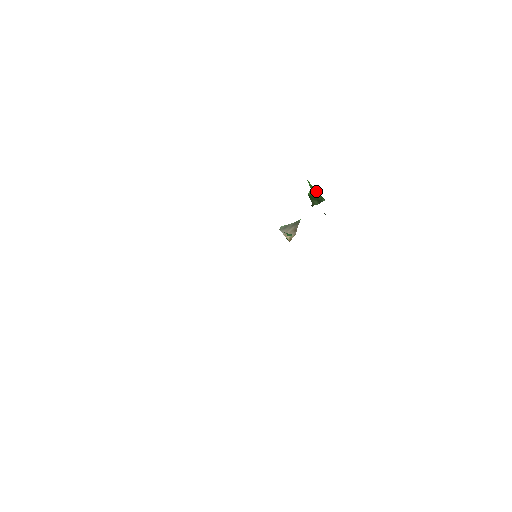
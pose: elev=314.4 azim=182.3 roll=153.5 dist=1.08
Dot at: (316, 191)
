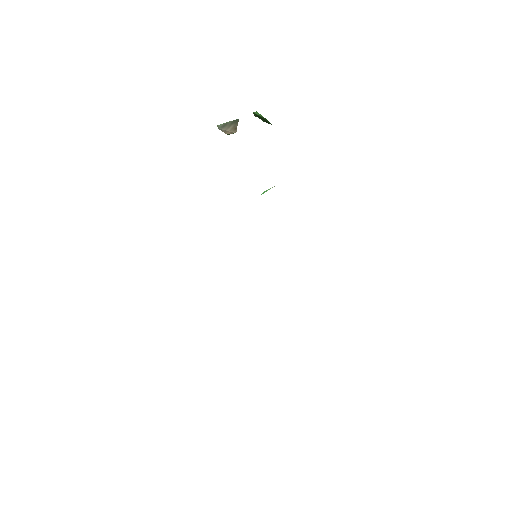
Dot at: (265, 118)
